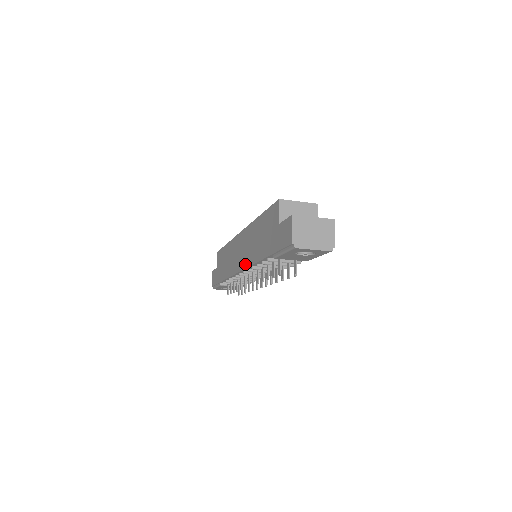
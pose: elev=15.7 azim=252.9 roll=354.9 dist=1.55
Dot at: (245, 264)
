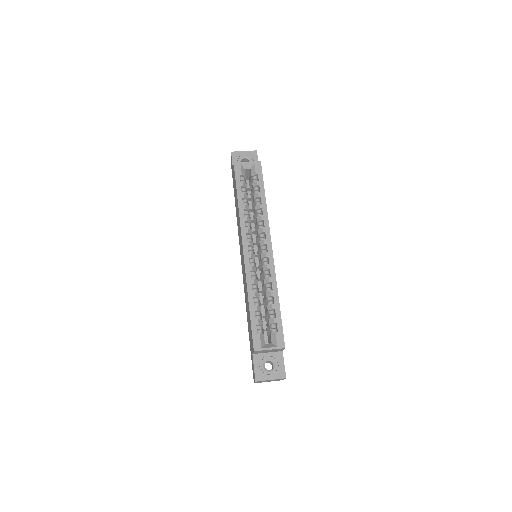
Dot at: (243, 278)
